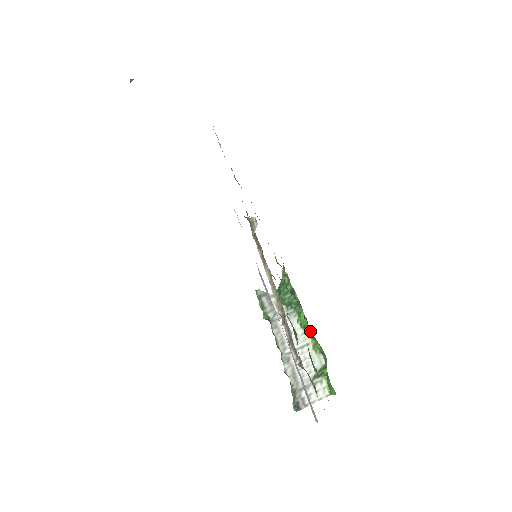
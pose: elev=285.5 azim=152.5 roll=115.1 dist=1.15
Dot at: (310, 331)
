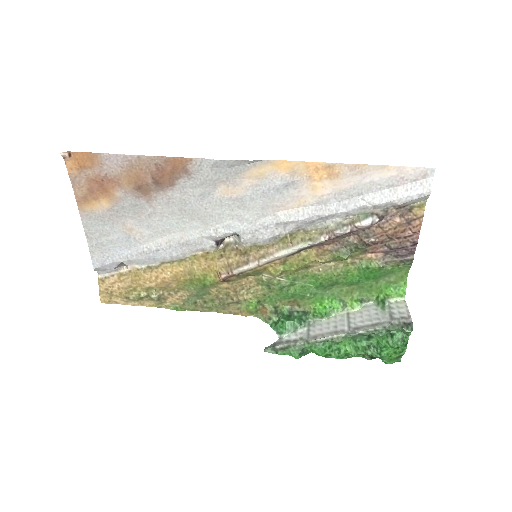
Dot at: (338, 300)
